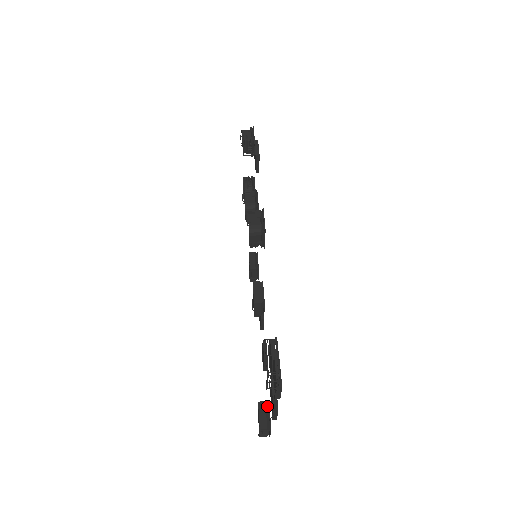
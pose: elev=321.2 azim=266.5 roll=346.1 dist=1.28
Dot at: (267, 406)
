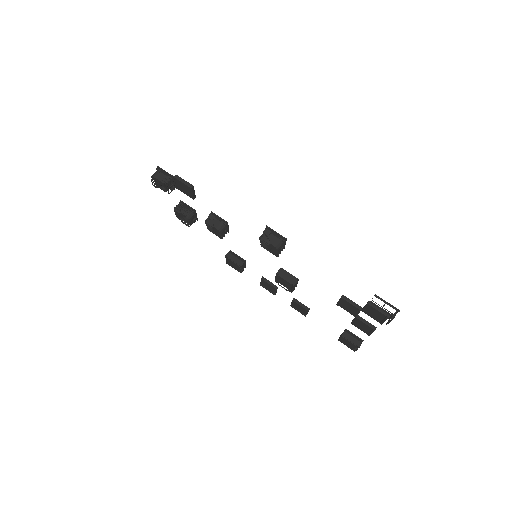
Dot at: (348, 332)
